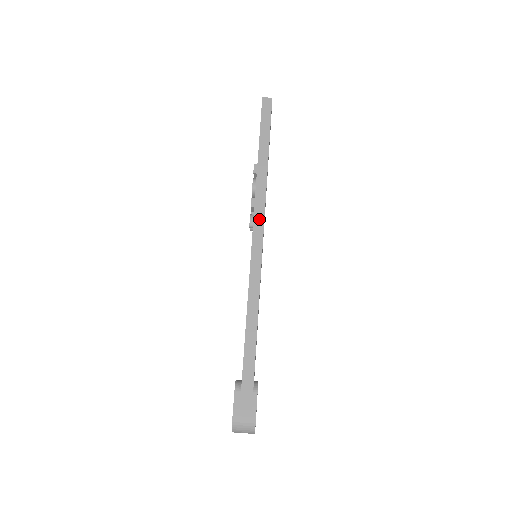
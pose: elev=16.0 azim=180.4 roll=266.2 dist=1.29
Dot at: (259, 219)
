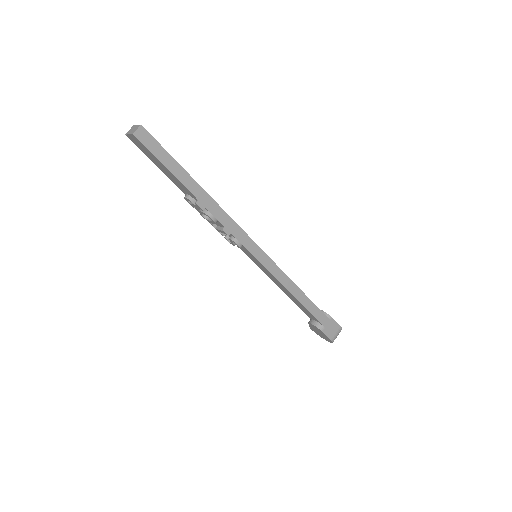
Dot at: (242, 237)
